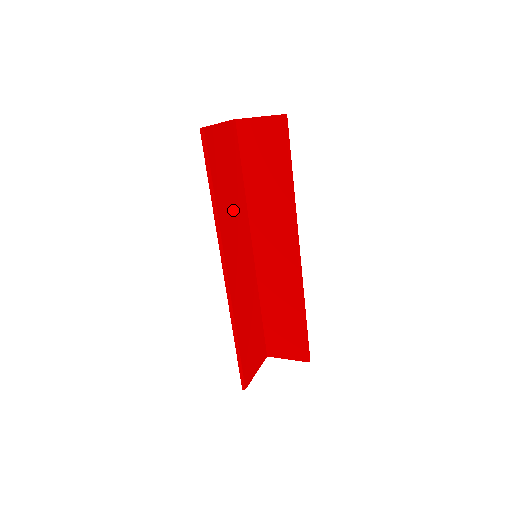
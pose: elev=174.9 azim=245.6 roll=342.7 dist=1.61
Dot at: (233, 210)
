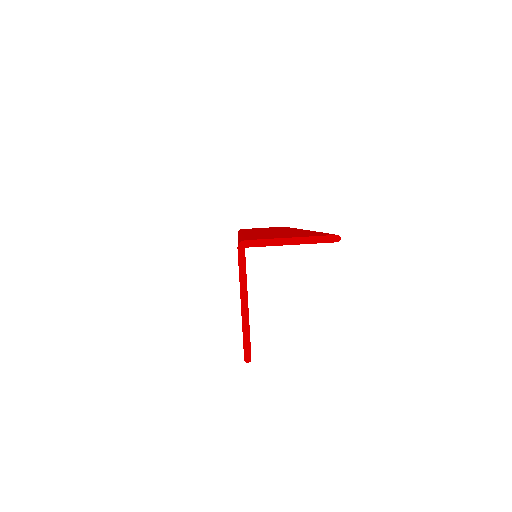
Dot at: occluded
